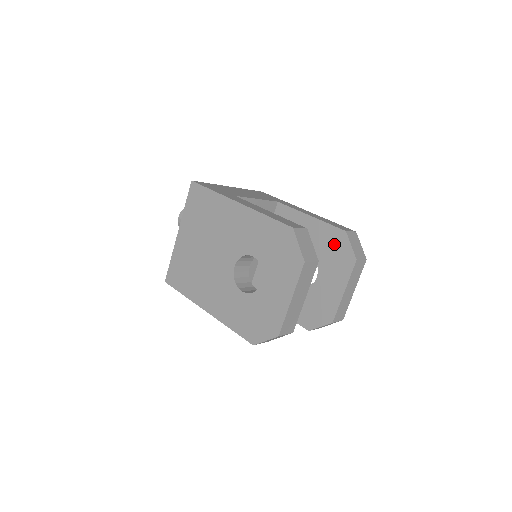
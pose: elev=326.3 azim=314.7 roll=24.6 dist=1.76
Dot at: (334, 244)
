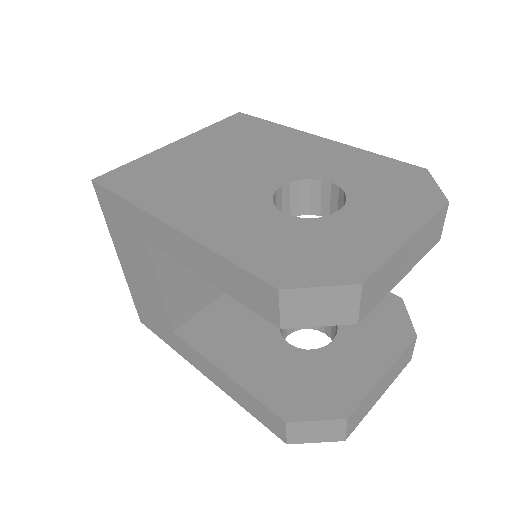
Dot at: (378, 308)
